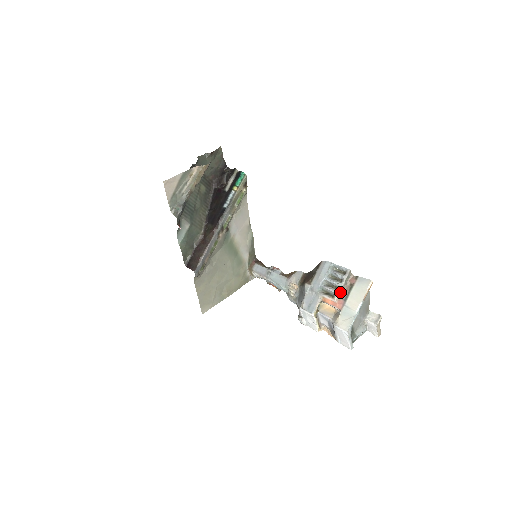
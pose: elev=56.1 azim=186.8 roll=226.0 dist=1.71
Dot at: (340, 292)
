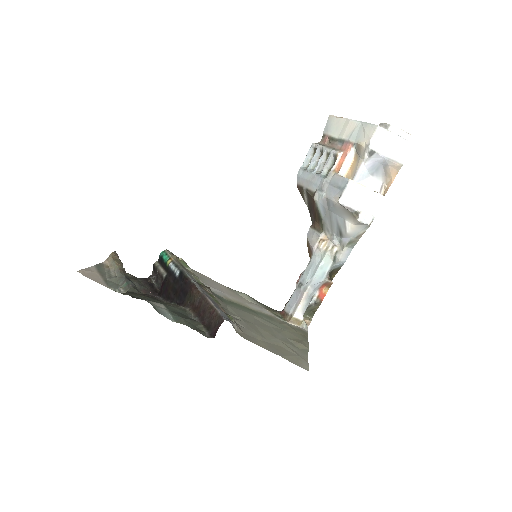
Dot at: (332, 149)
